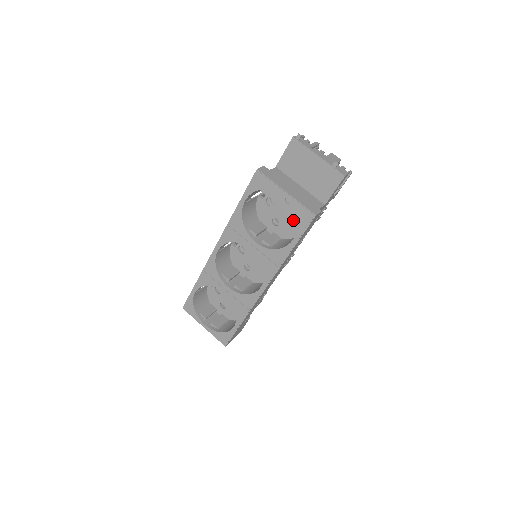
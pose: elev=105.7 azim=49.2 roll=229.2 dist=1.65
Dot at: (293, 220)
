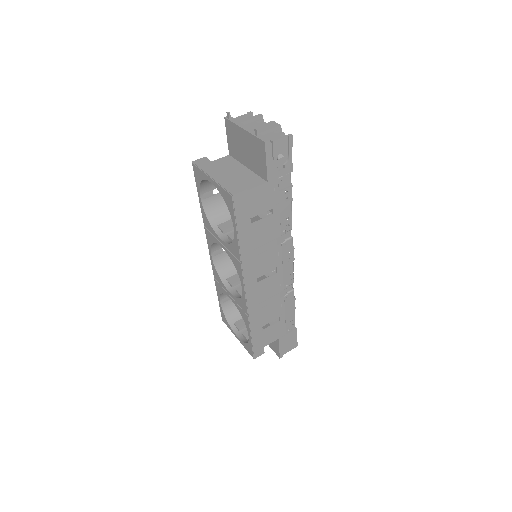
Dot at: occluded
